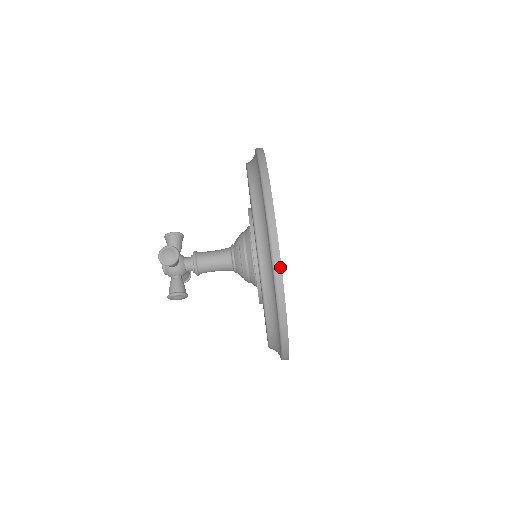
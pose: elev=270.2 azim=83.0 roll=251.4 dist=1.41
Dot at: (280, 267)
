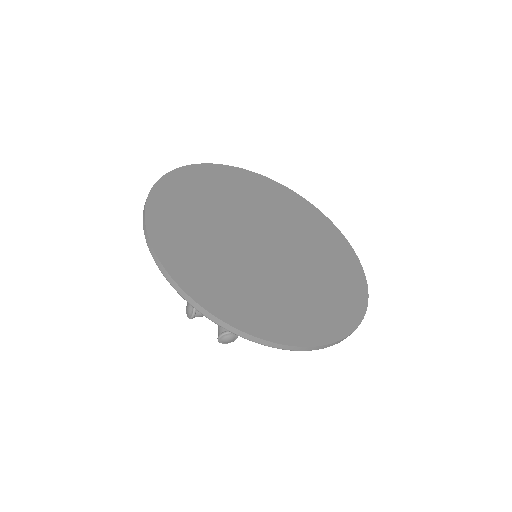
Dot at: (165, 271)
